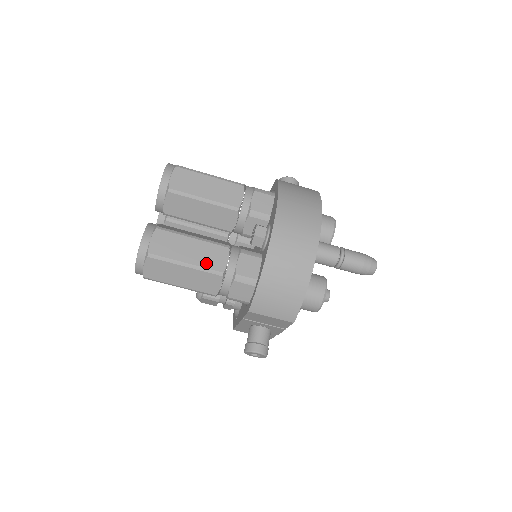
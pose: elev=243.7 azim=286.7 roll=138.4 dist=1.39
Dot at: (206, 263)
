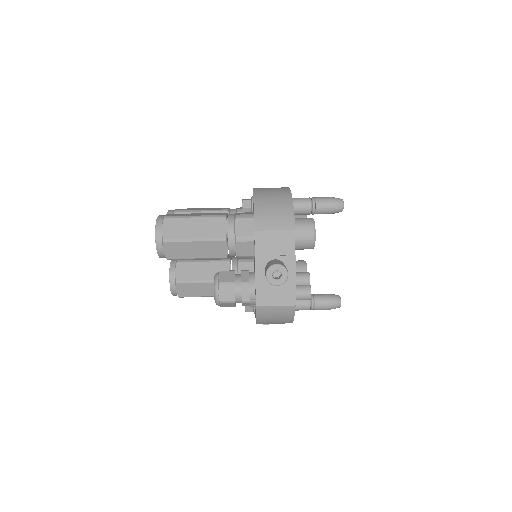
Dot at: (211, 215)
